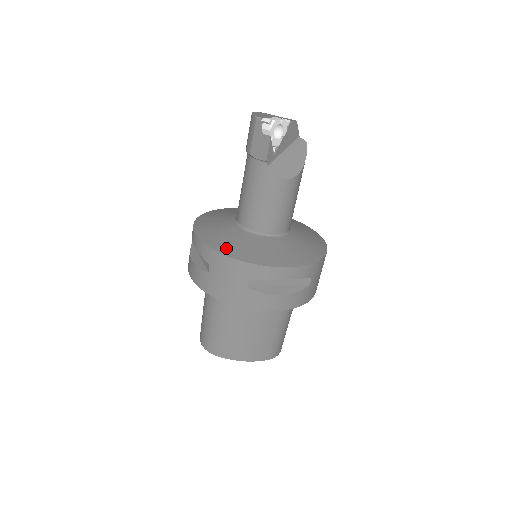
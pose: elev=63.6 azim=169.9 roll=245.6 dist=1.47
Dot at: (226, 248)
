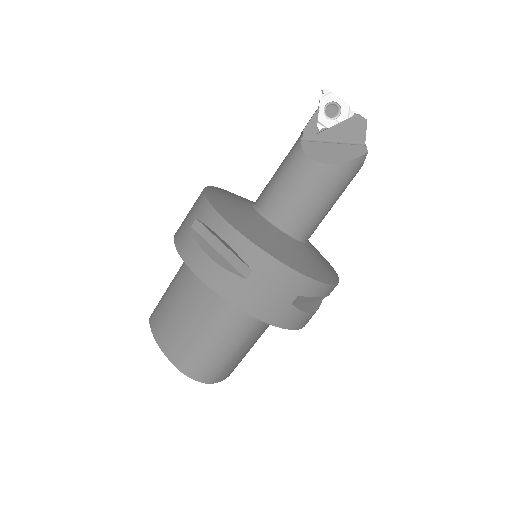
Dot at: (214, 191)
